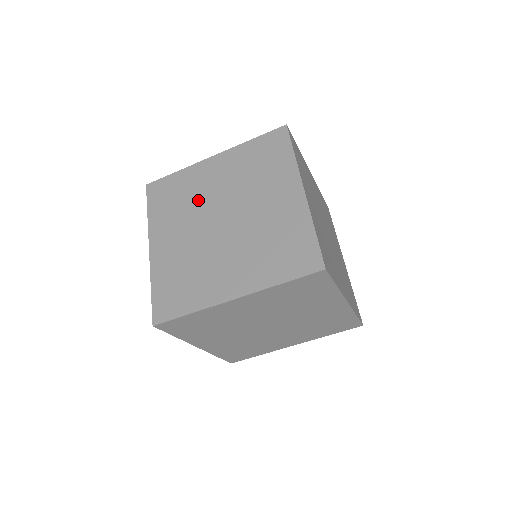
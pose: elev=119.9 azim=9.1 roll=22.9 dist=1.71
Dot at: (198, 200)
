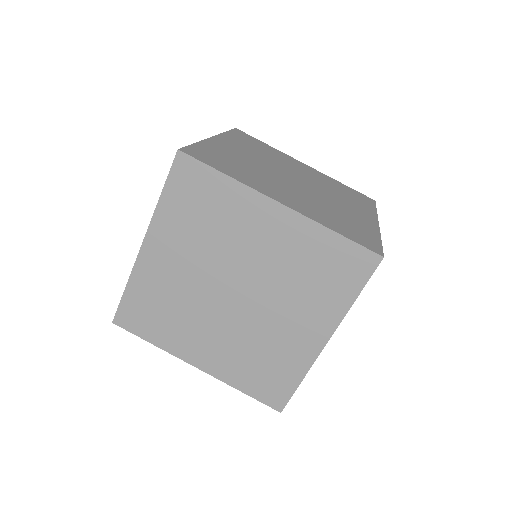
Dot at: (185, 295)
